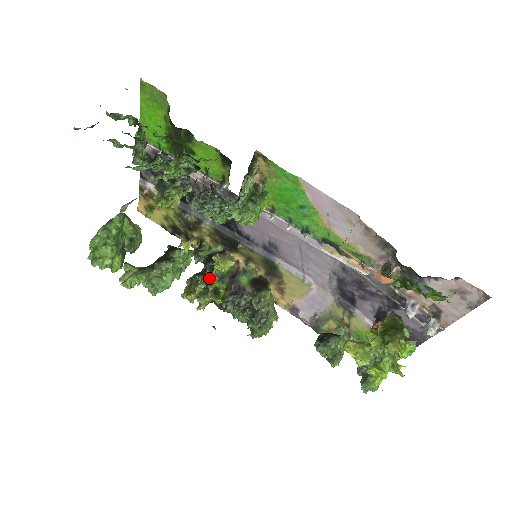
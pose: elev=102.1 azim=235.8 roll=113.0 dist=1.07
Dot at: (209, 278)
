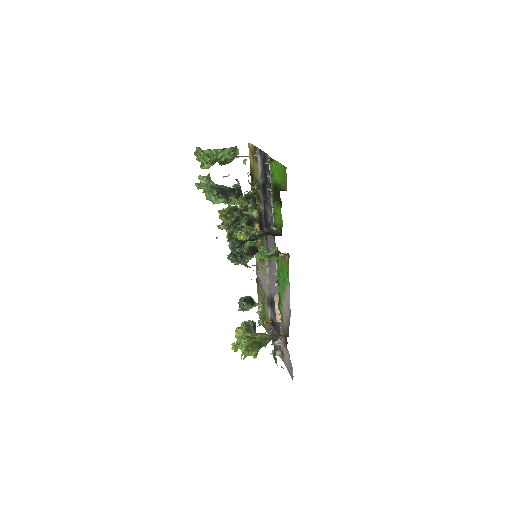
Dot at: (235, 226)
